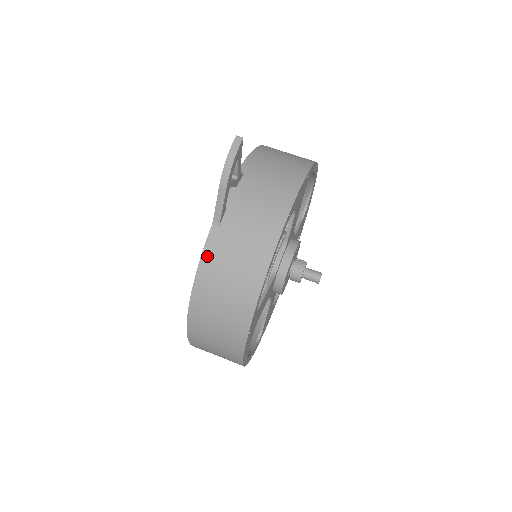
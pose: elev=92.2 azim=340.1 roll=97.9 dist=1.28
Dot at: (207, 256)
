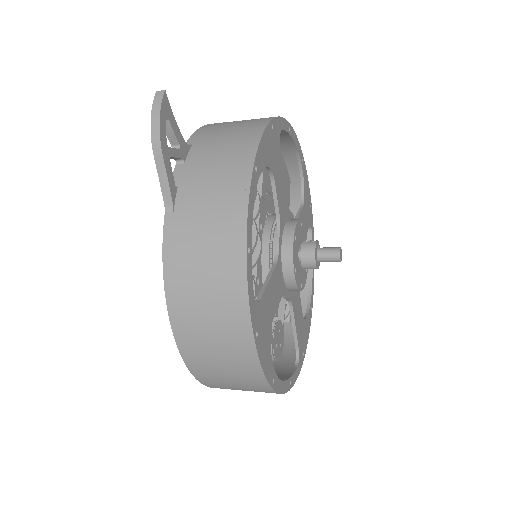
Dot at: (169, 250)
